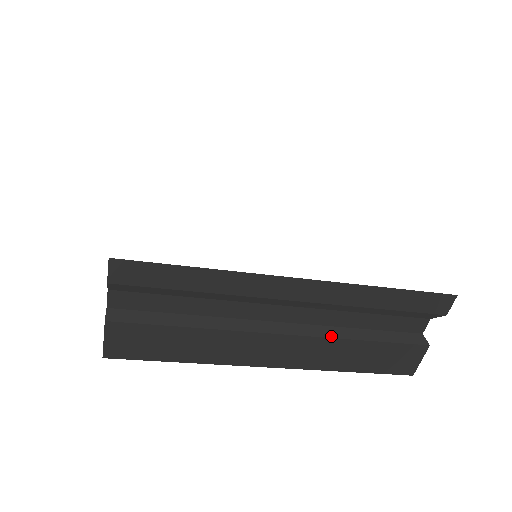
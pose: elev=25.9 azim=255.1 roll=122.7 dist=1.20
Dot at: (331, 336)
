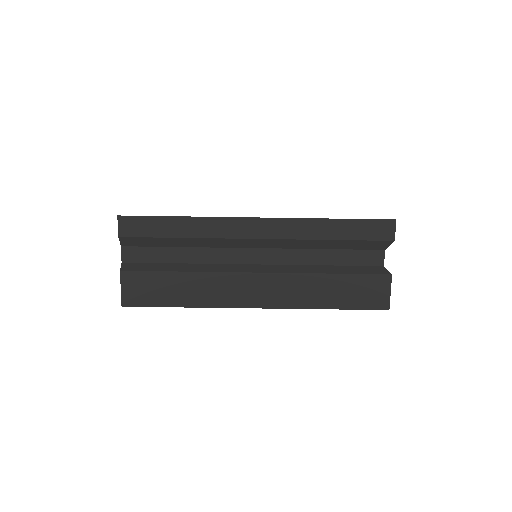
Dot at: (299, 272)
